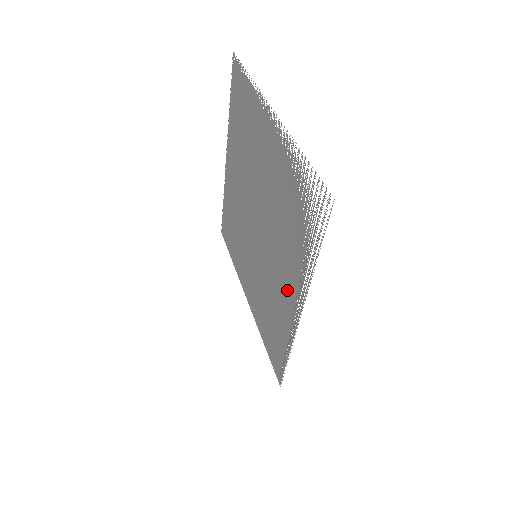
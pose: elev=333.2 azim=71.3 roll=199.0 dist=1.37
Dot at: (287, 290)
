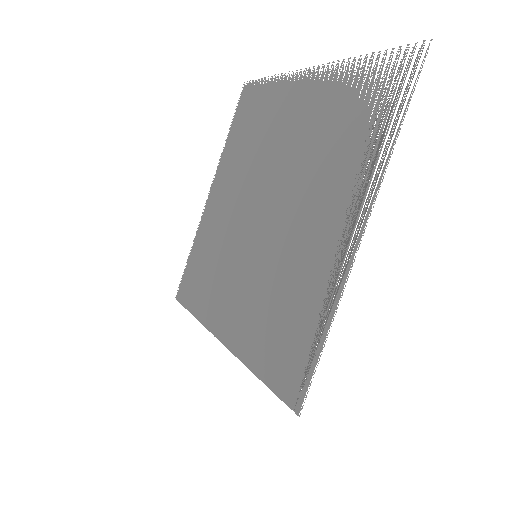
Dot at: (329, 232)
